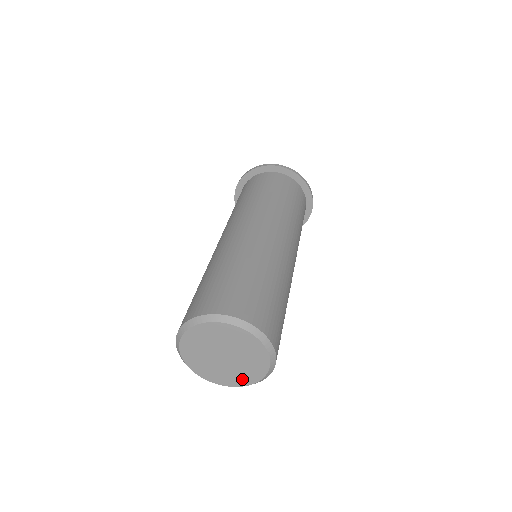
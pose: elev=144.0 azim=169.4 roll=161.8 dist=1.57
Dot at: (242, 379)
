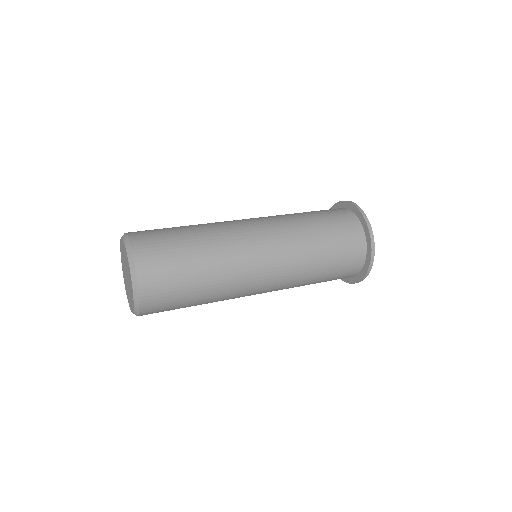
Dot at: (132, 297)
